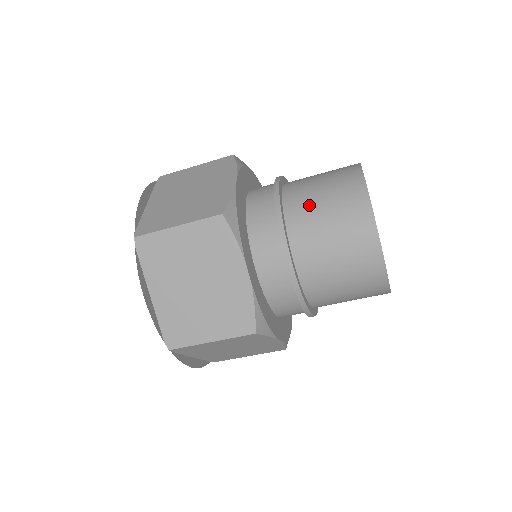
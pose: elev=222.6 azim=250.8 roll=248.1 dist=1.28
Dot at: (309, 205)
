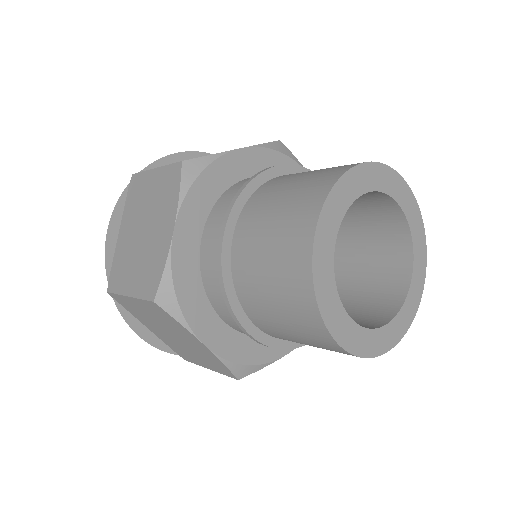
Dot at: (253, 275)
